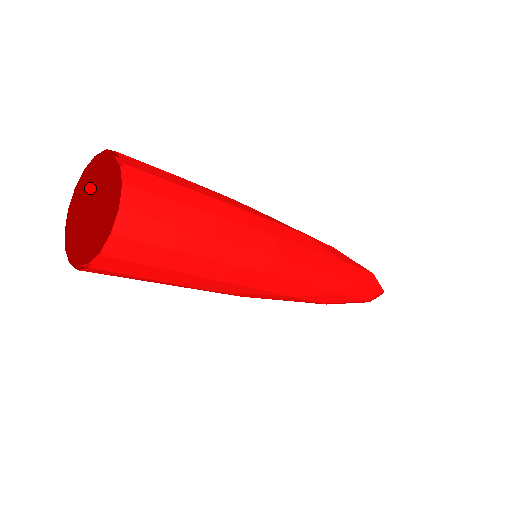
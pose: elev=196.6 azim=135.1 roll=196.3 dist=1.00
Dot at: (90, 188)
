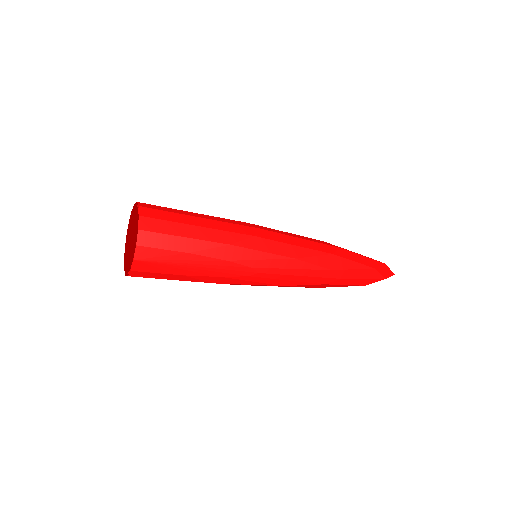
Dot at: (132, 256)
